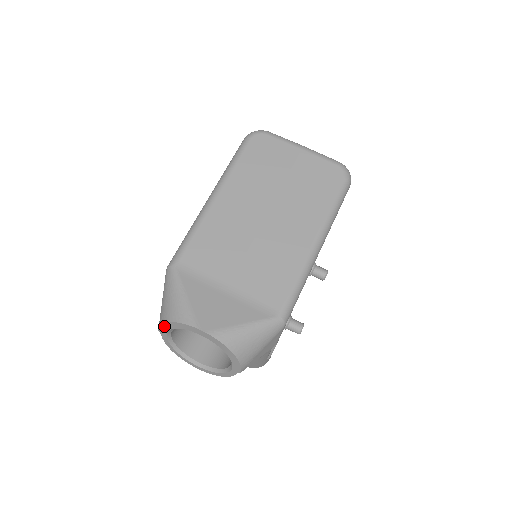
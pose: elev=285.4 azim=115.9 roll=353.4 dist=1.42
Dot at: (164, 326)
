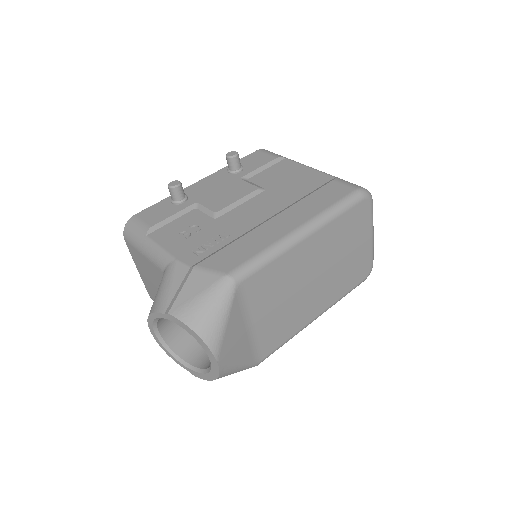
Dot at: (183, 324)
